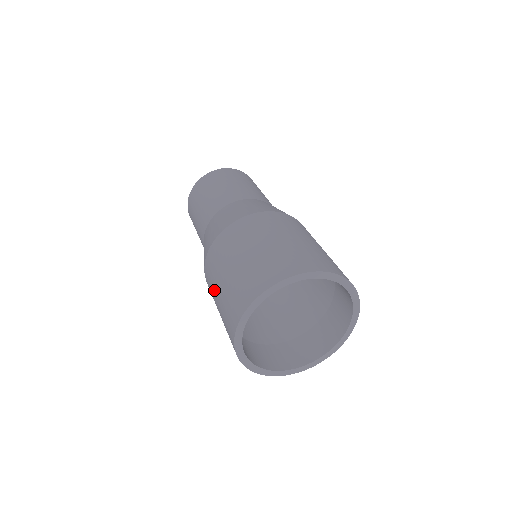
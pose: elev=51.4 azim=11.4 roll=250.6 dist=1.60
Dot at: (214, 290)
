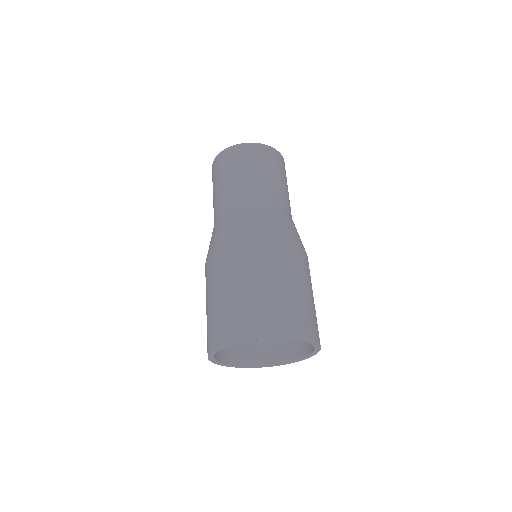
Dot at: occluded
